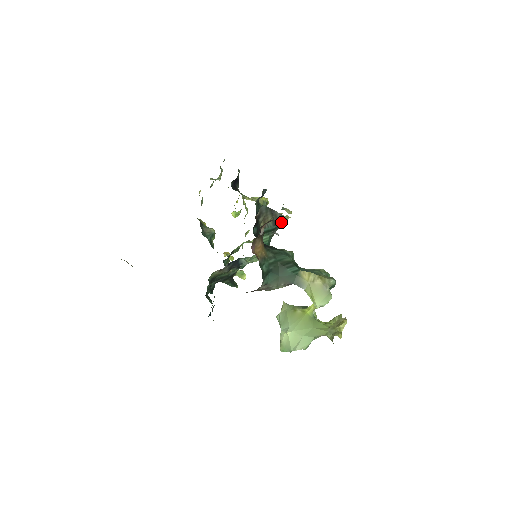
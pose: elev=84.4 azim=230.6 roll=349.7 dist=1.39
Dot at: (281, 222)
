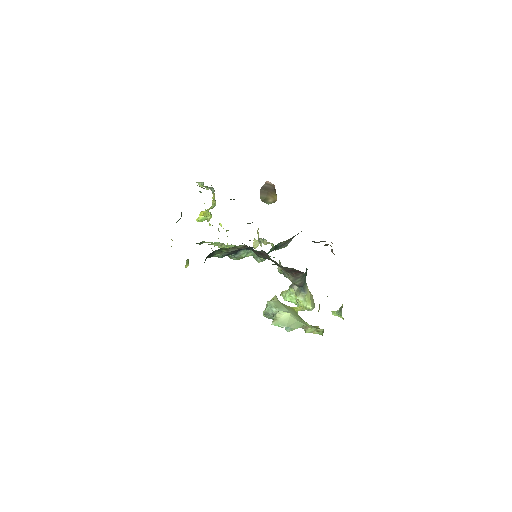
Dot at: (280, 248)
